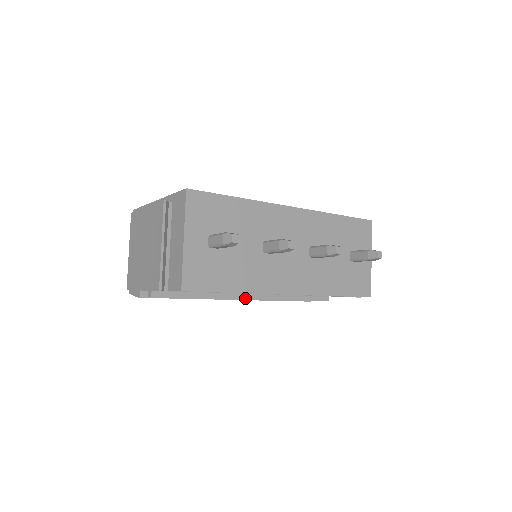
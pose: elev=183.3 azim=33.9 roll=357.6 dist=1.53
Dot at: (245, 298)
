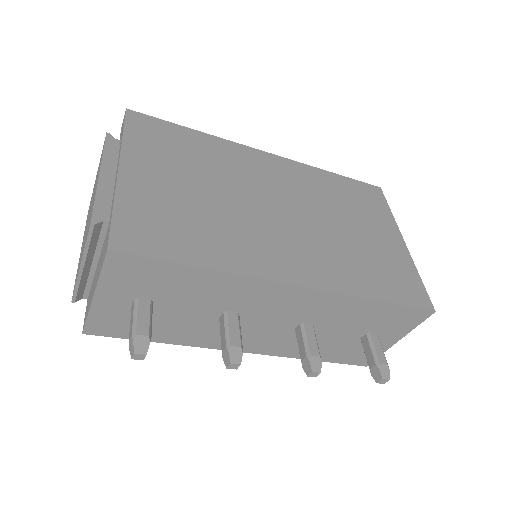
Dot at: occluded
